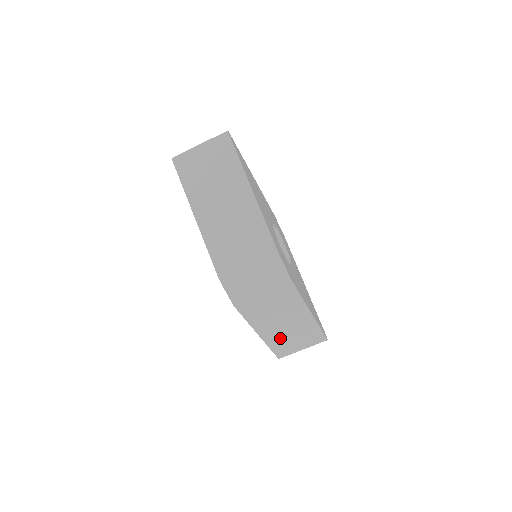
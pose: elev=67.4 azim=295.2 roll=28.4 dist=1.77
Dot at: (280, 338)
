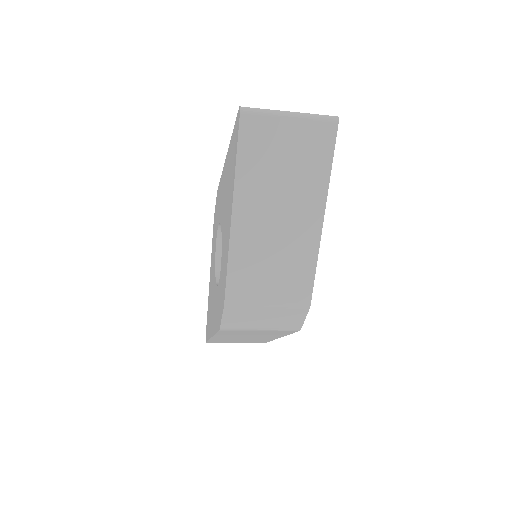
Dot at: (228, 339)
